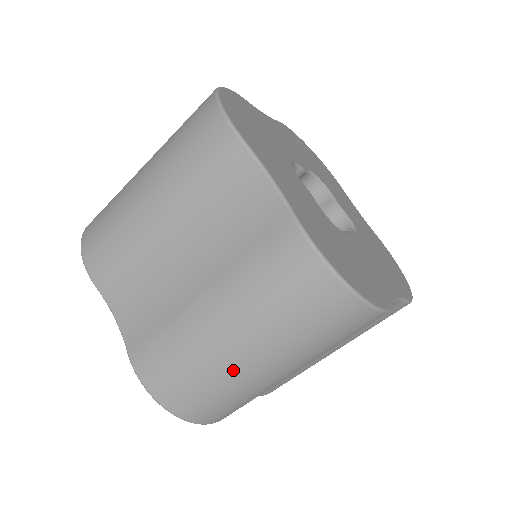
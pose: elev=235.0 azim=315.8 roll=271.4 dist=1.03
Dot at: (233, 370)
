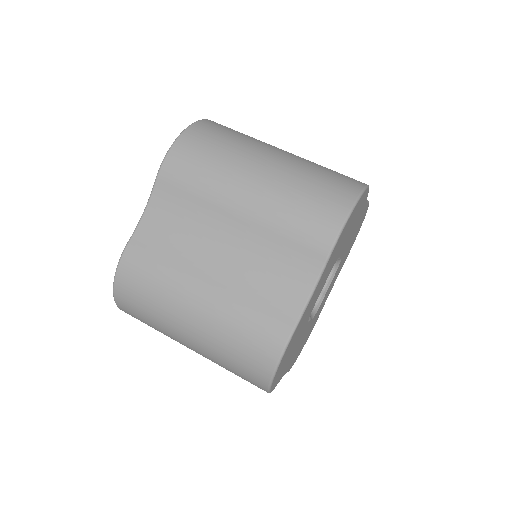
Dot at: (172, 327)
